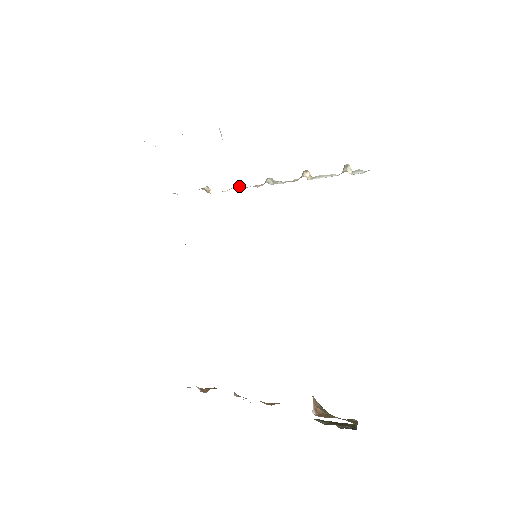
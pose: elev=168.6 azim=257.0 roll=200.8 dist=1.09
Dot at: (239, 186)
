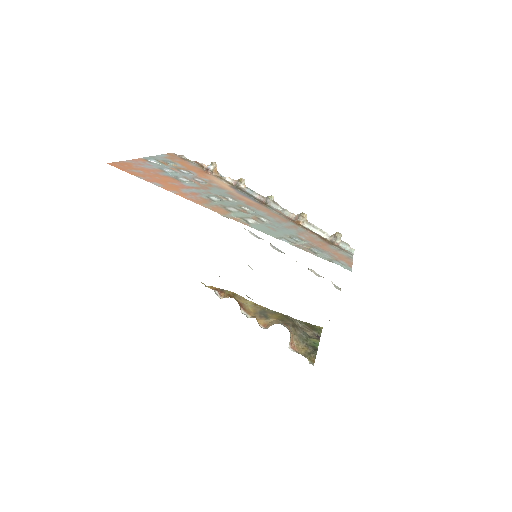
Dot at: (243, 183)
